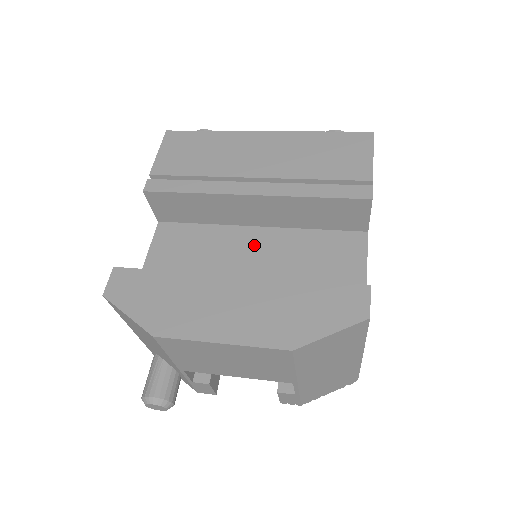
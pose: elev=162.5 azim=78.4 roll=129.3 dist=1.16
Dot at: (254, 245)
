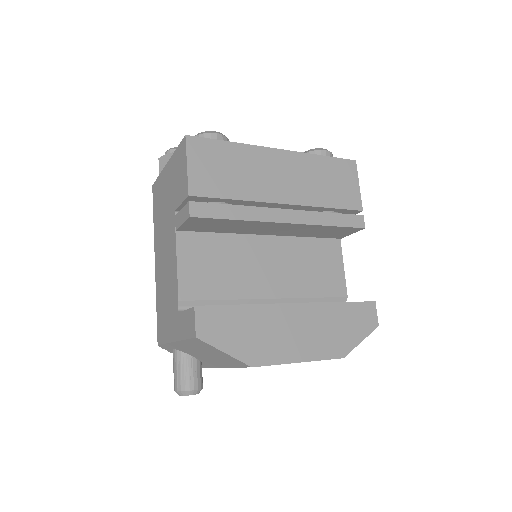
Dot at: (267, 254)
